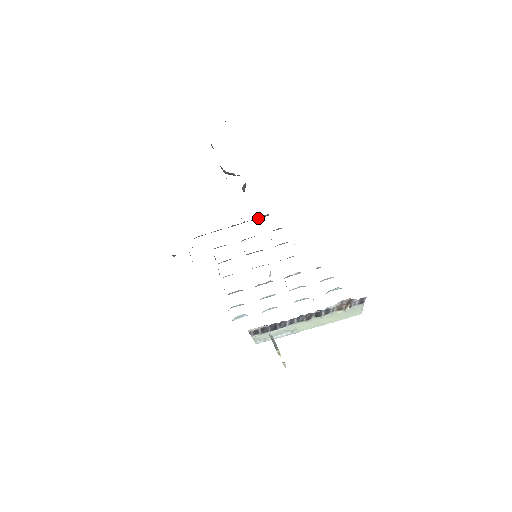
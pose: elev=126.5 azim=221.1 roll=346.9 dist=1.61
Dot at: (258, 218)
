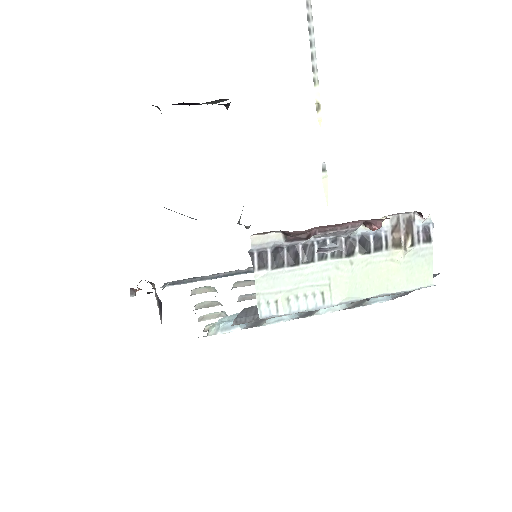
Dot at: occluded
